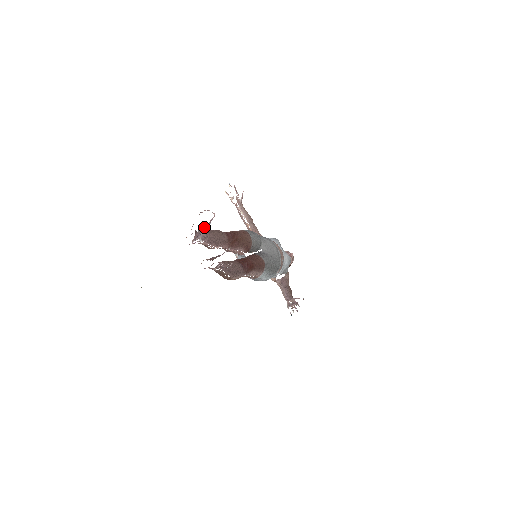
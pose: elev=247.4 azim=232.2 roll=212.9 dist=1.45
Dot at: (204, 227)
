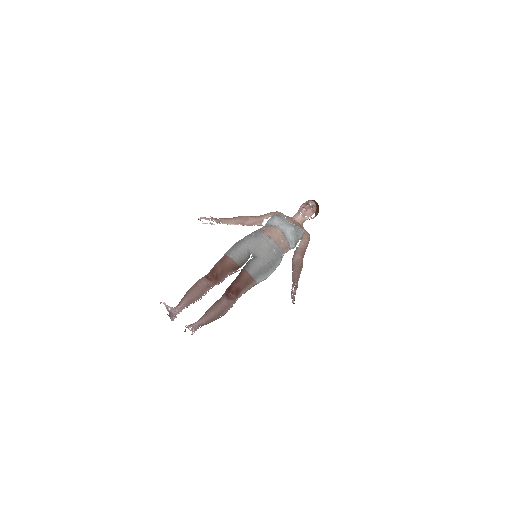
Dot at: (169, 311)
